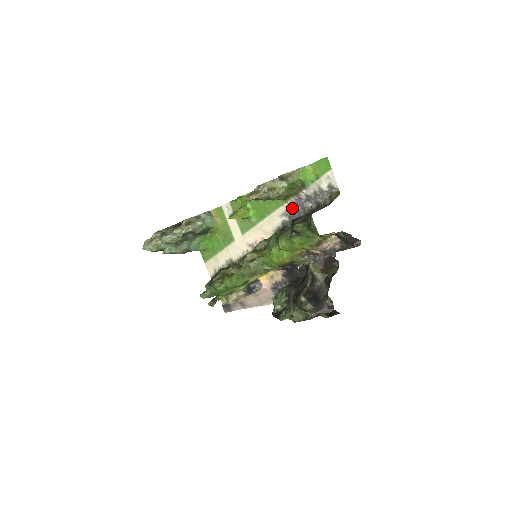
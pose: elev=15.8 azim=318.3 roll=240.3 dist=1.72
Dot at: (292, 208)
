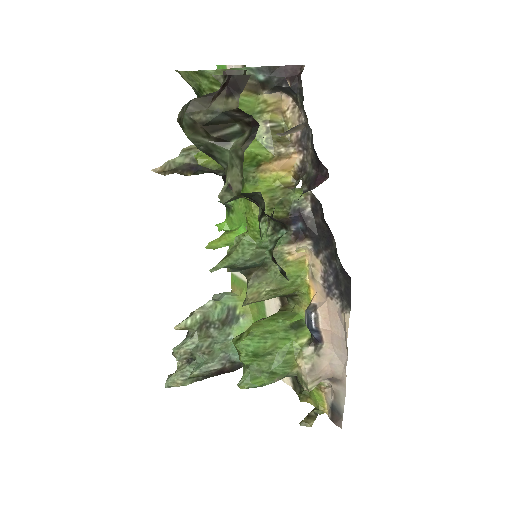
Dot at: occluded
